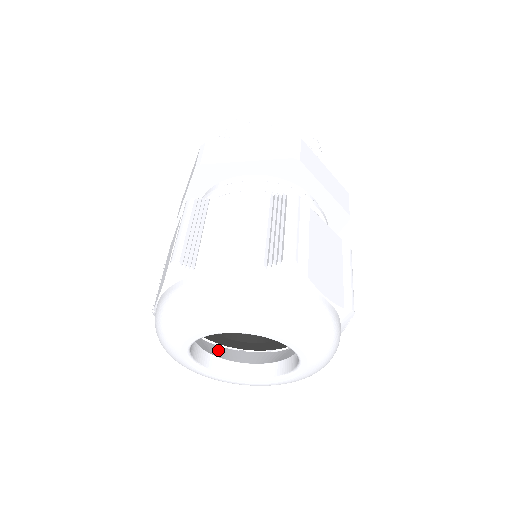
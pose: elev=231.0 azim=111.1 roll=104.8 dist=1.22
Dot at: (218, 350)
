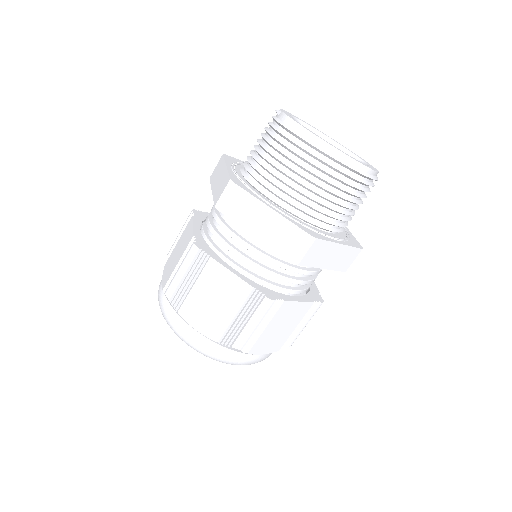
Dot at: occluded
